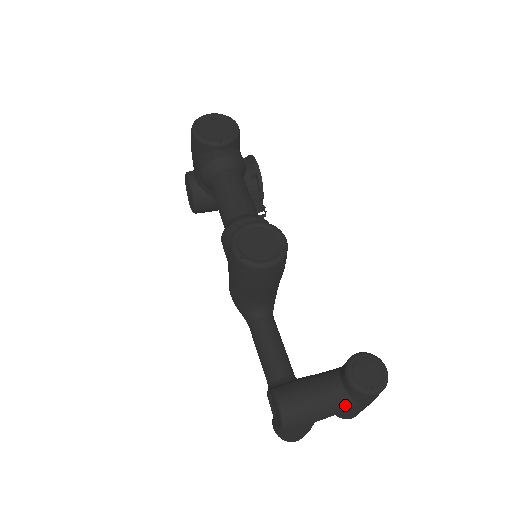
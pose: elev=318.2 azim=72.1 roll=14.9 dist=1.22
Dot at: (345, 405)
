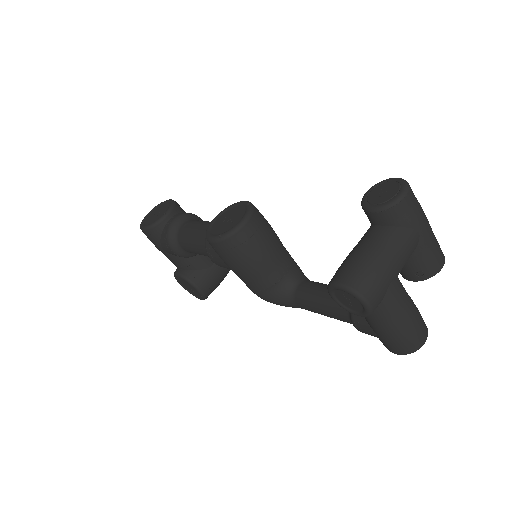
Dot at: (399, 237)
